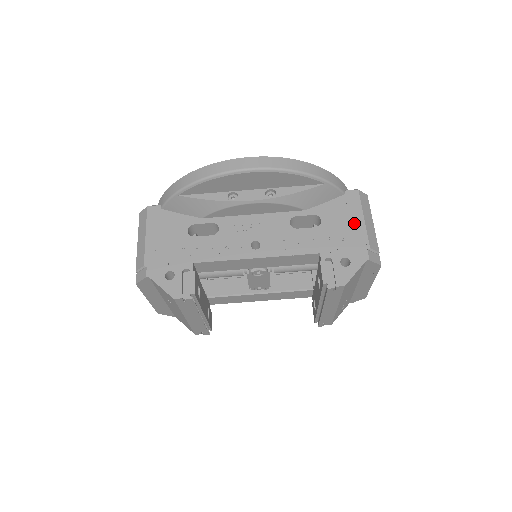
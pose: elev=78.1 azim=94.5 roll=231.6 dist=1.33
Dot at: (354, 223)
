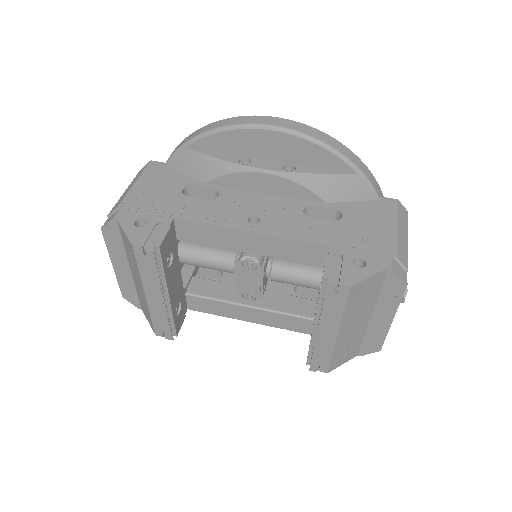
Dot at: (383, 228)
